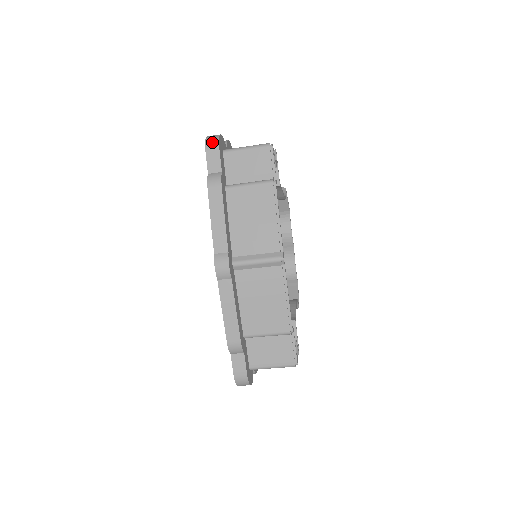
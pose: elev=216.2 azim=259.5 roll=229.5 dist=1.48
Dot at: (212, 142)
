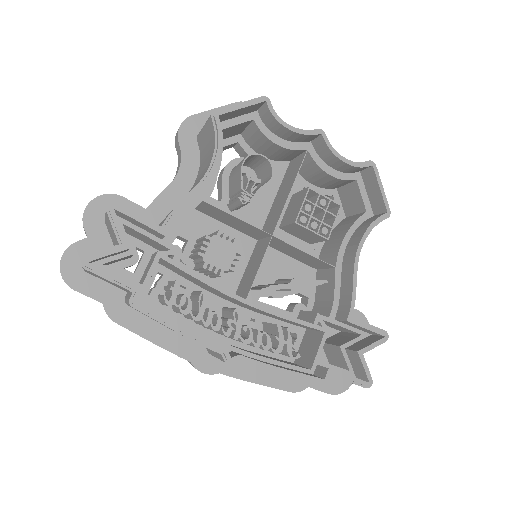
Dot at: (65, 282)
